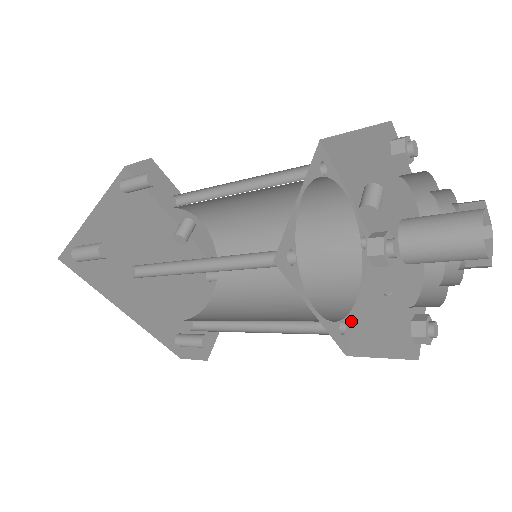
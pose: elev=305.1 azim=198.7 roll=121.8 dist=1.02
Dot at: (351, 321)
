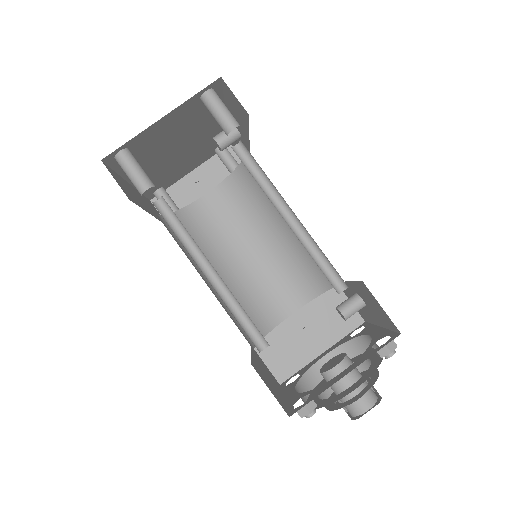
Dot at: occluded
